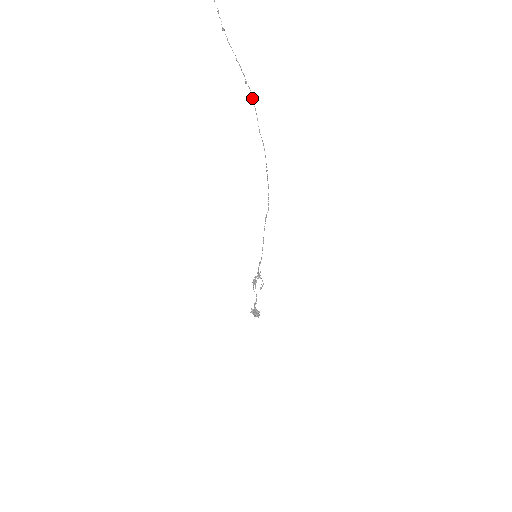
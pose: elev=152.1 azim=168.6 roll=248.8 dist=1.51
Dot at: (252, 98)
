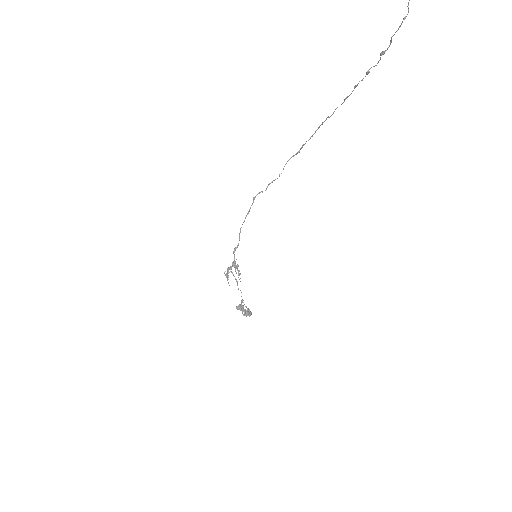
Dot at: (368, 73)
